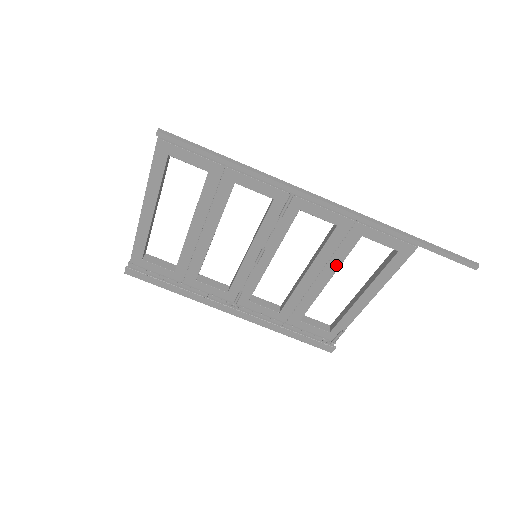
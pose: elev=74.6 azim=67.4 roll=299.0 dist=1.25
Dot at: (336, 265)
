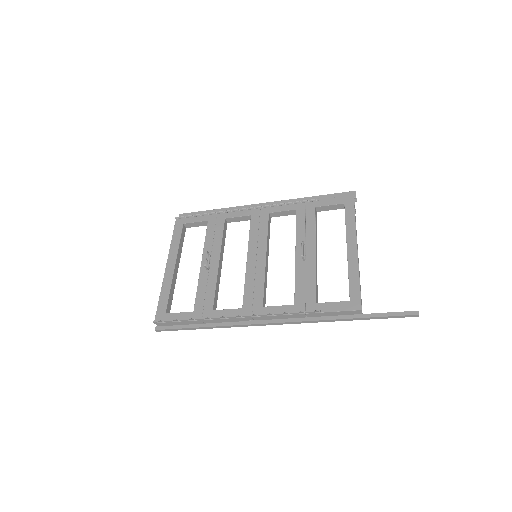
Dot at: occluded
